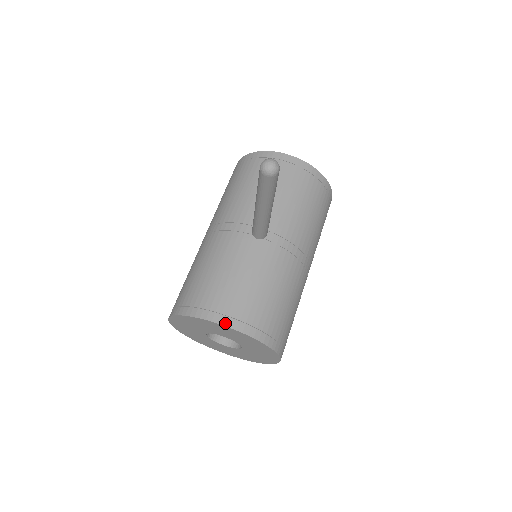
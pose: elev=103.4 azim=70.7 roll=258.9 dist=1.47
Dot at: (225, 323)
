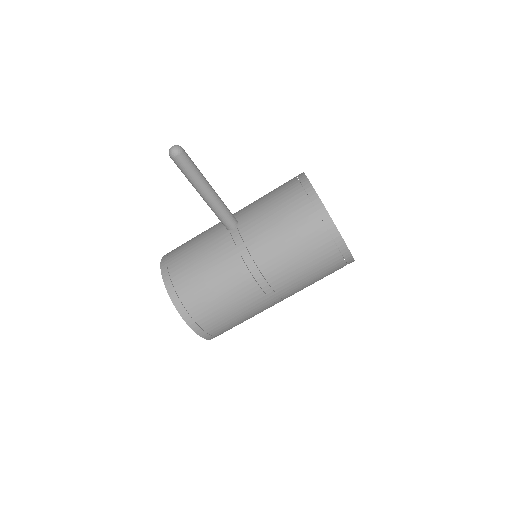
Dot at: (162, 266)
